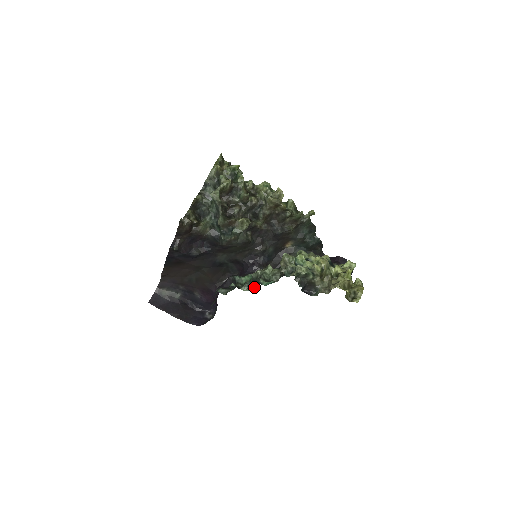
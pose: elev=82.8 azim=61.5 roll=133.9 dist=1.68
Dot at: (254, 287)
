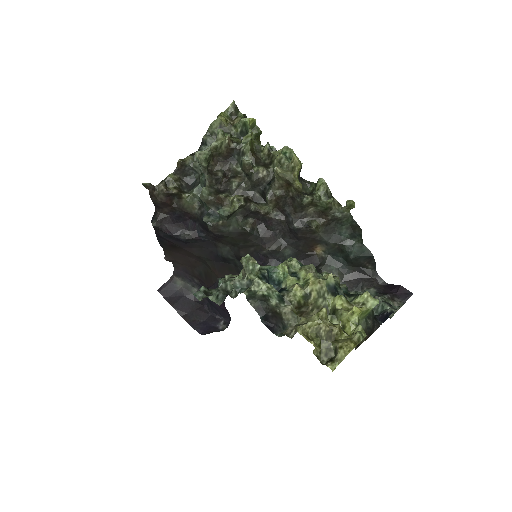
Dot at: (224, 299)
